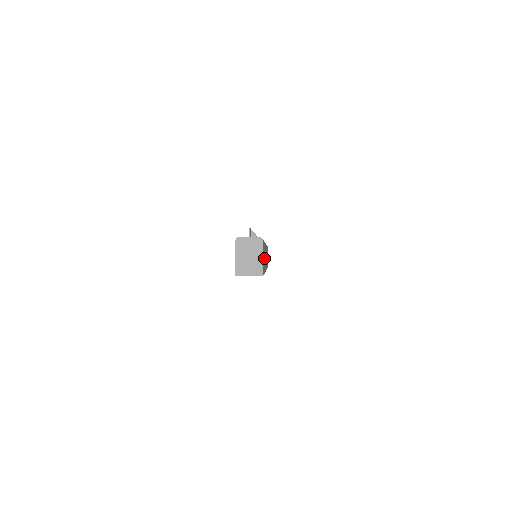
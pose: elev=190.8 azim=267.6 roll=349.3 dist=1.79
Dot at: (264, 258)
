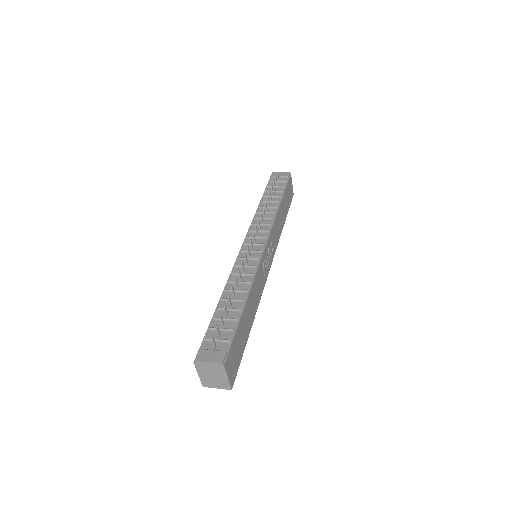
Dot at: (243, 333)
